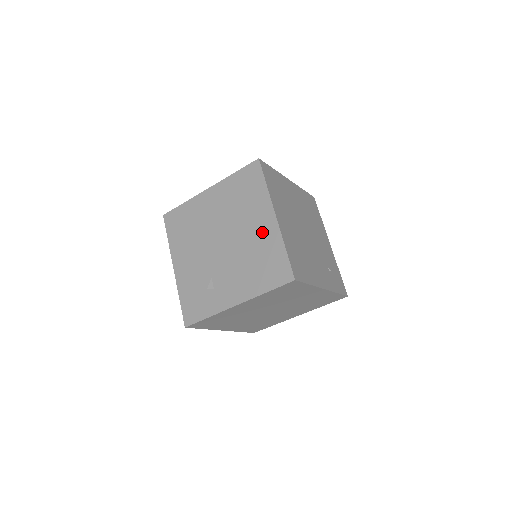
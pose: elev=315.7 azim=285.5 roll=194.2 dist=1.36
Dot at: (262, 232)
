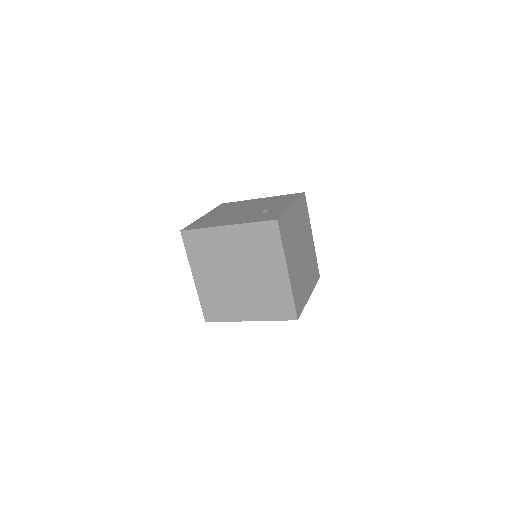
Dot at: (263, 200)
